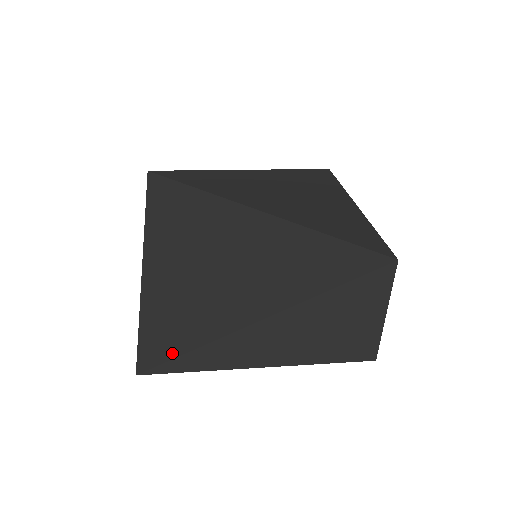
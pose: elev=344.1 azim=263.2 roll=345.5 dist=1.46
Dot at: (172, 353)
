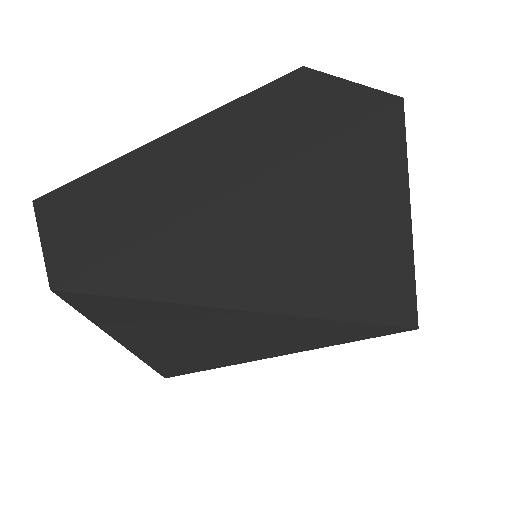
Dot at: (199, 371)
